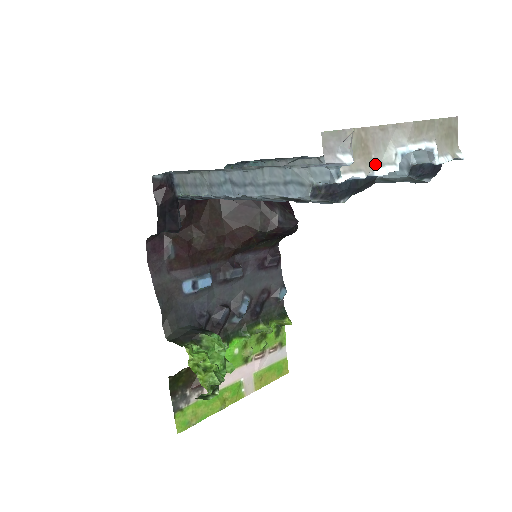
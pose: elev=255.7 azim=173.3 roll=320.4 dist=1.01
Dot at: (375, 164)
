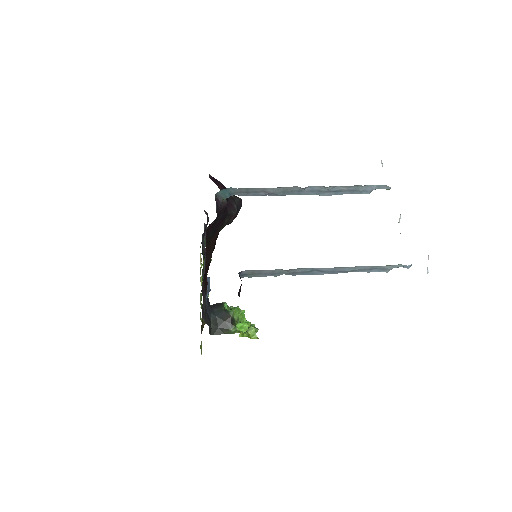
Dot at: occluded
